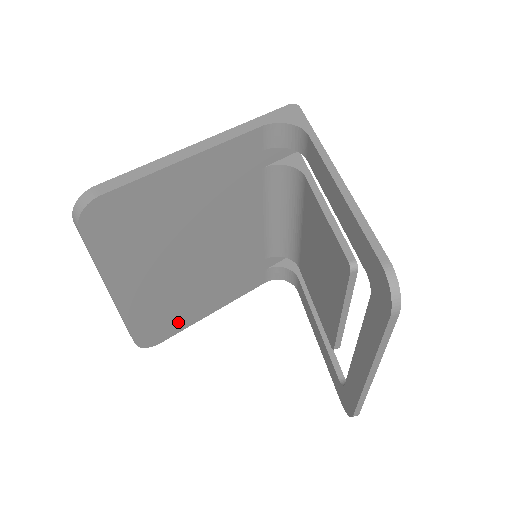
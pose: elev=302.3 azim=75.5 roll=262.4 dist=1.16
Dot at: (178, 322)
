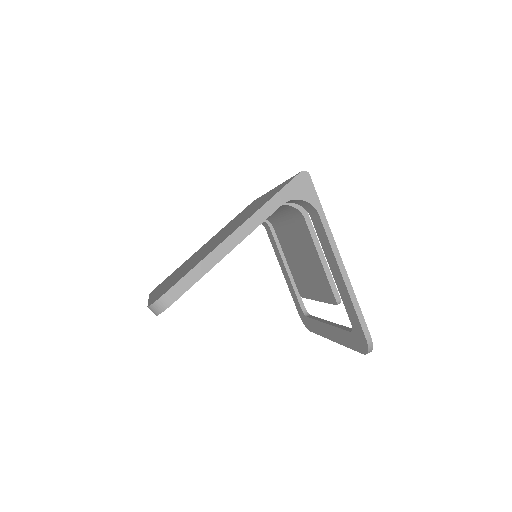
Dot at: occluded
